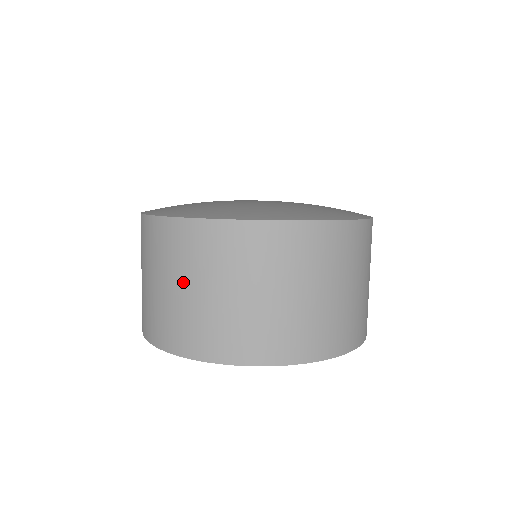
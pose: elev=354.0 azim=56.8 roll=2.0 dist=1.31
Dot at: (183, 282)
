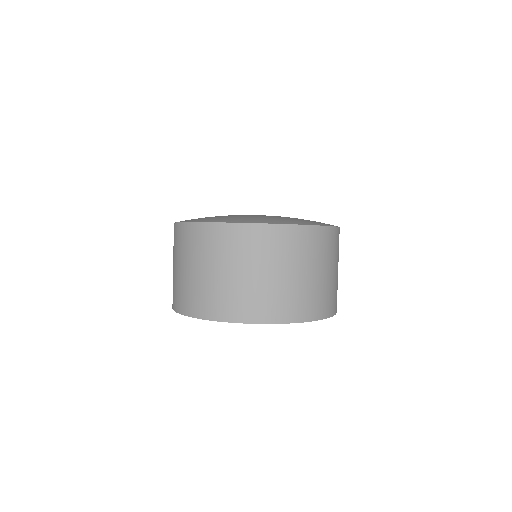
Dot at: (173, 262)
